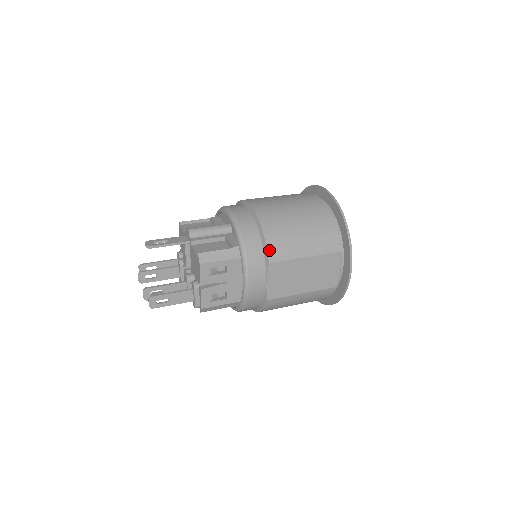
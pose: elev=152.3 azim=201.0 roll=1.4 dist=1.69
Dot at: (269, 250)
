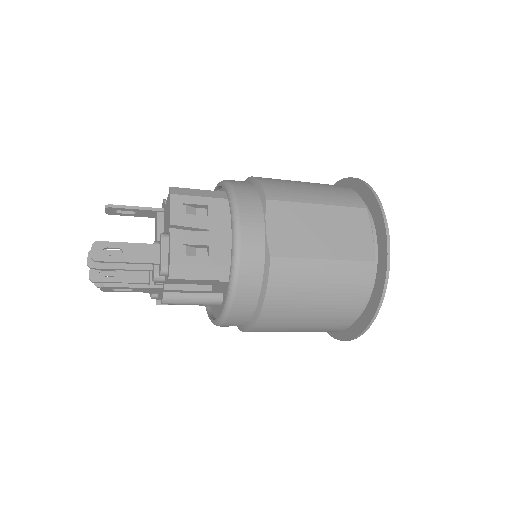
Dot at: (265, 189)
